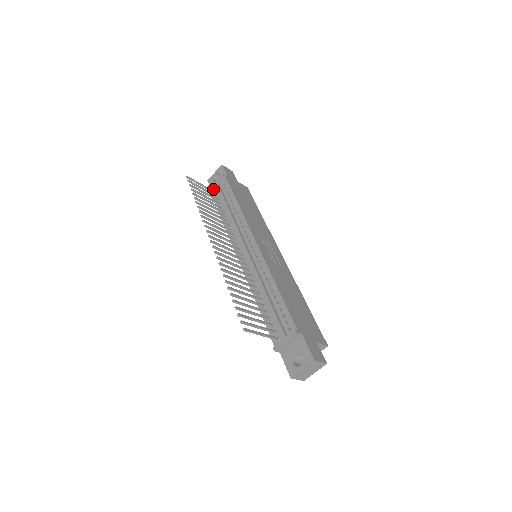
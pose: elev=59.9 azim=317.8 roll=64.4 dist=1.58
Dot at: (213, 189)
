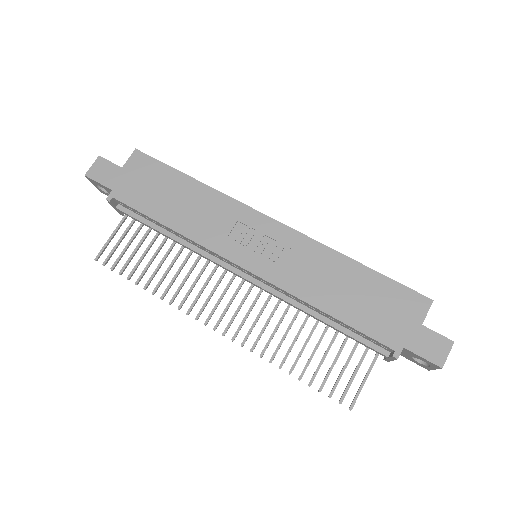
Dot at: occluded
